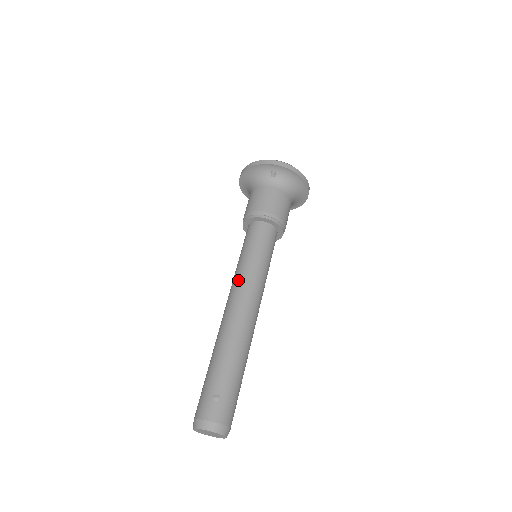
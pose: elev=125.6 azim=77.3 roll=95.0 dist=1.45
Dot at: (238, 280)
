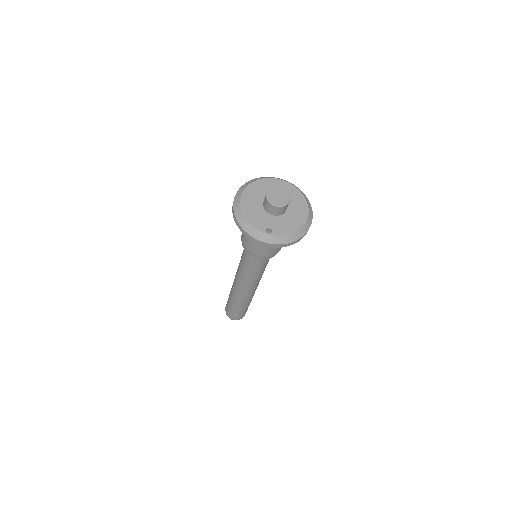
Dot at: (241, 278)
